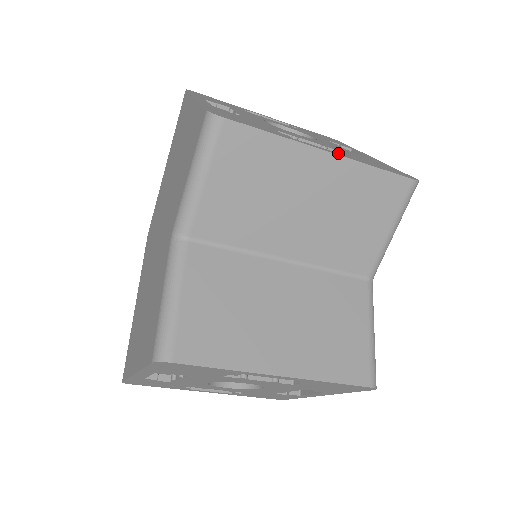
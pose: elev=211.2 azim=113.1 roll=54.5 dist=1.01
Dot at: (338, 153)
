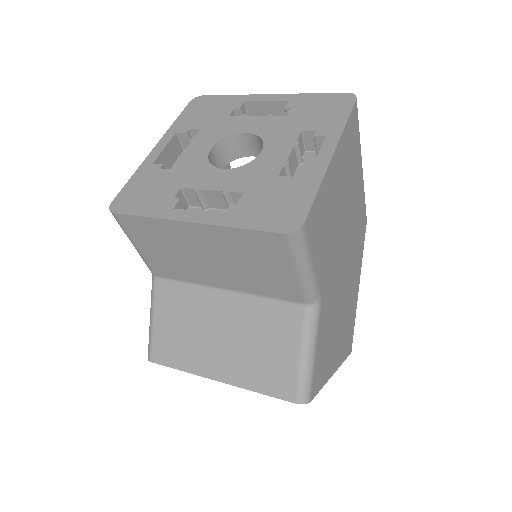
Dot at: (213, 214)
